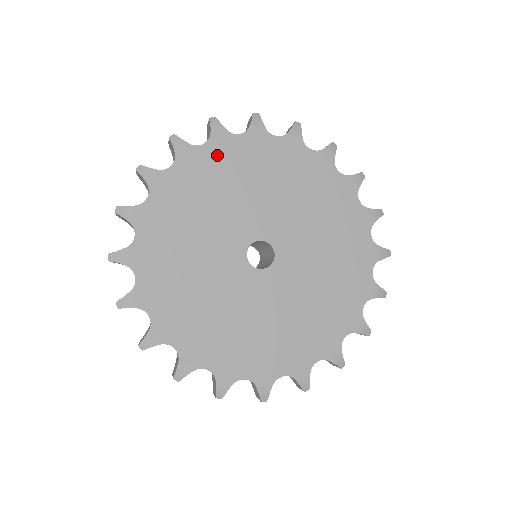
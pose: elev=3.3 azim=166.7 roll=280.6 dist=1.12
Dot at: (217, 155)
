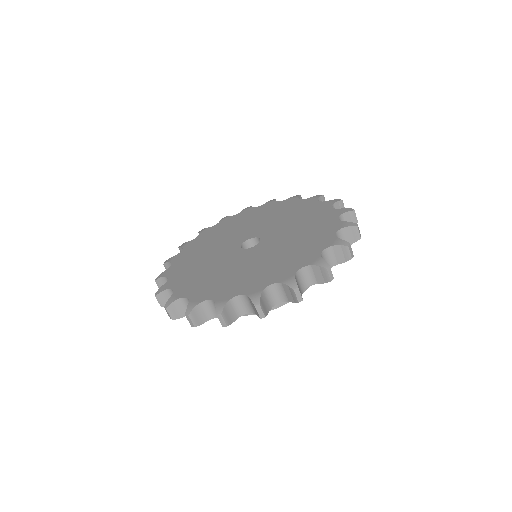
Dot at: (206, 235)
